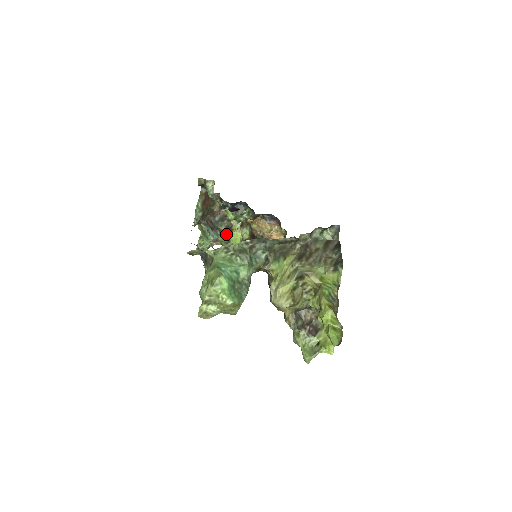
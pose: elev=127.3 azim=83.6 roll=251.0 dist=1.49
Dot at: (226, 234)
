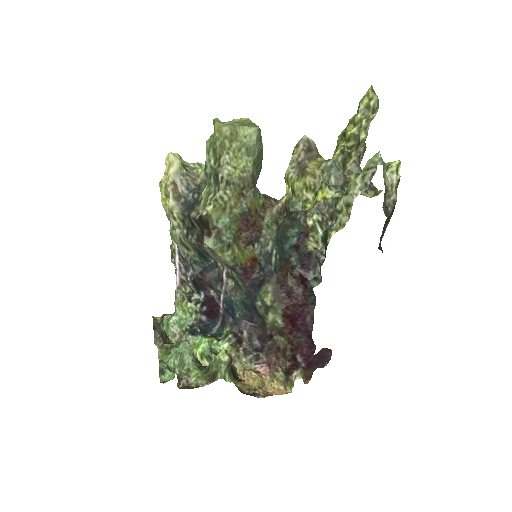
Dot at: (201, 367)
